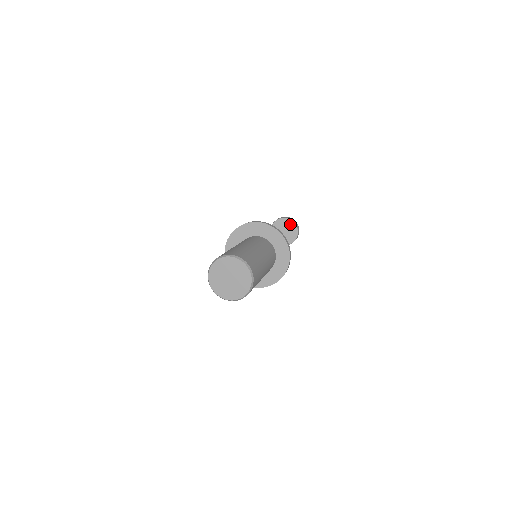
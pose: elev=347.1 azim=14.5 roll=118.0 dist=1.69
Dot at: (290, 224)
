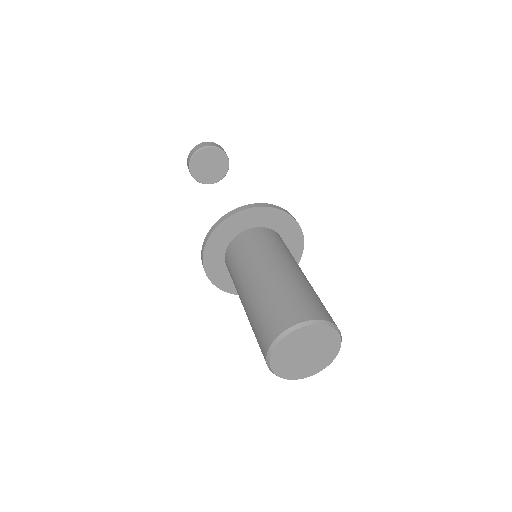
Dot at: (211, 152)
